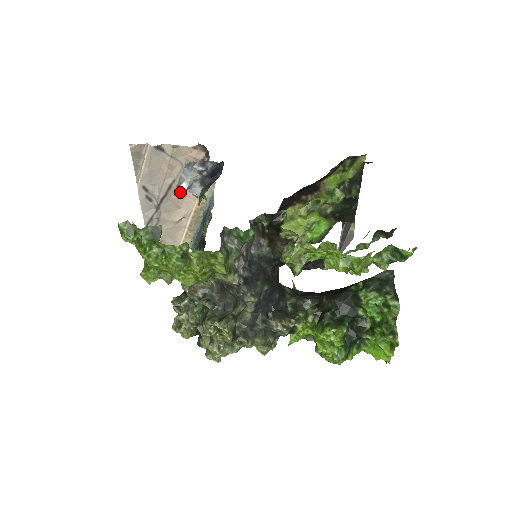
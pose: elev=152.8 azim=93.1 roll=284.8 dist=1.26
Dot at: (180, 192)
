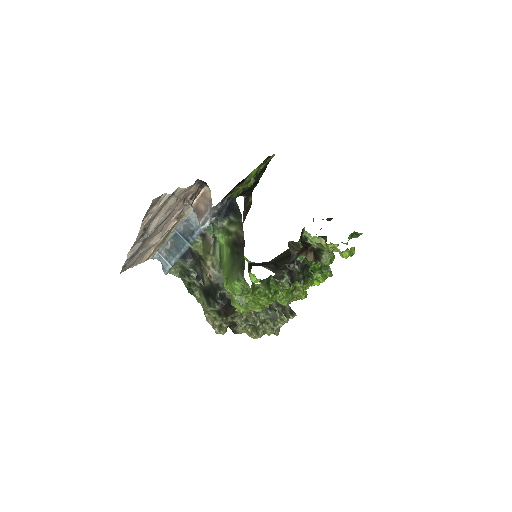
Dot at: (166, 220)
